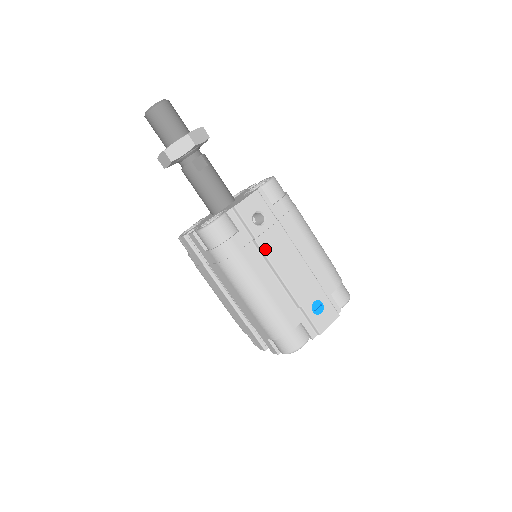
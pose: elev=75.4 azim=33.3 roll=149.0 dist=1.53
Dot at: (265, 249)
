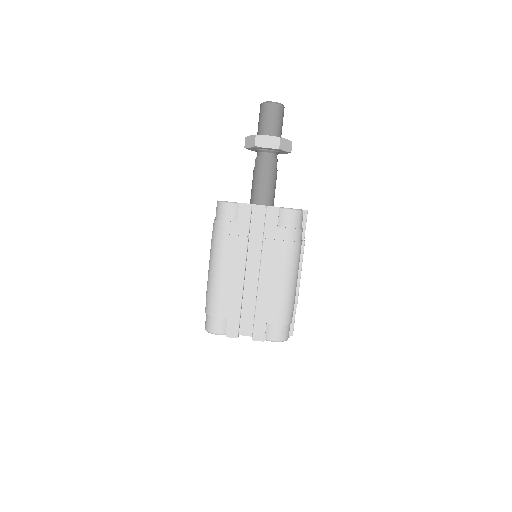
Dot at: occluded
